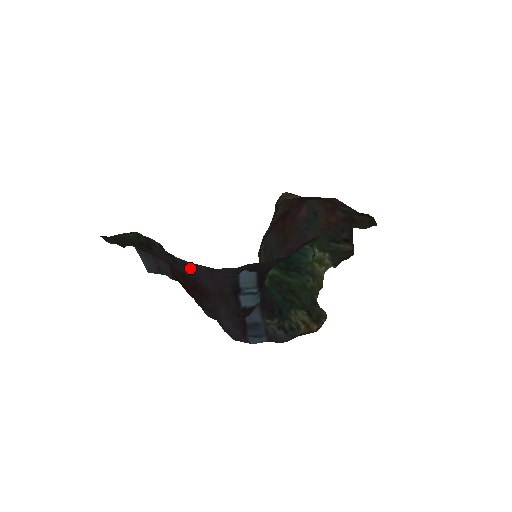
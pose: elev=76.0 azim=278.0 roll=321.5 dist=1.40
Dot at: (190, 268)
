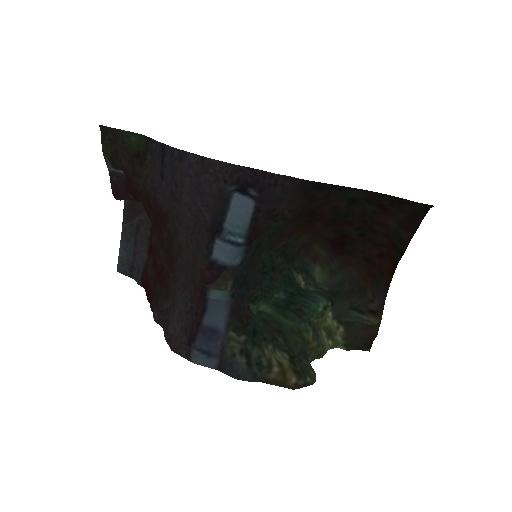
Dot at: (177, 164)
